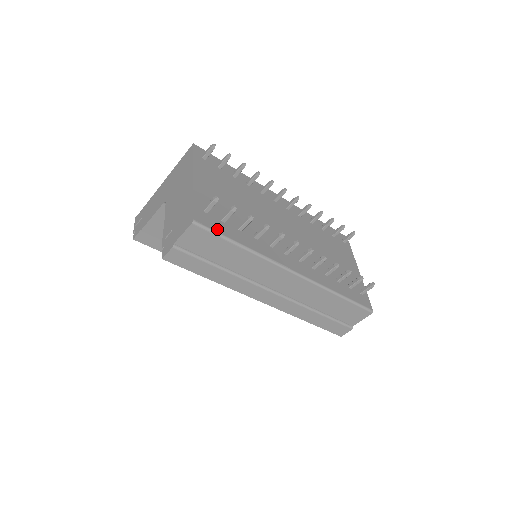
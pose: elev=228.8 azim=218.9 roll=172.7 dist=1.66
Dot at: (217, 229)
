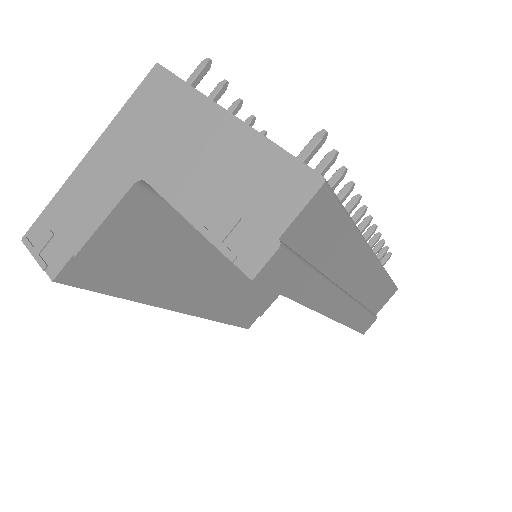
Dot at: occluded
